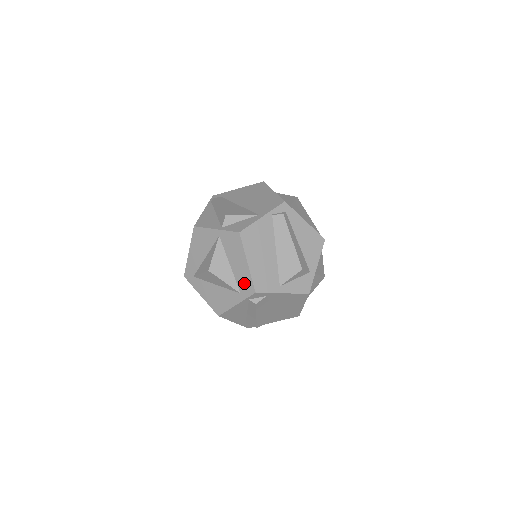
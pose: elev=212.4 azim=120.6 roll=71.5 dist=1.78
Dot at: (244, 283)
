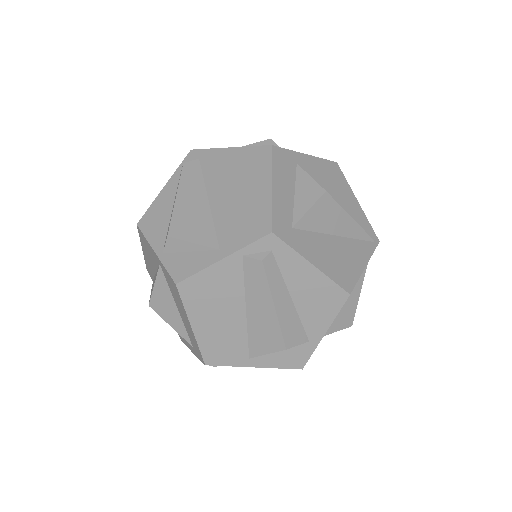
Dot at: (193, 343)
